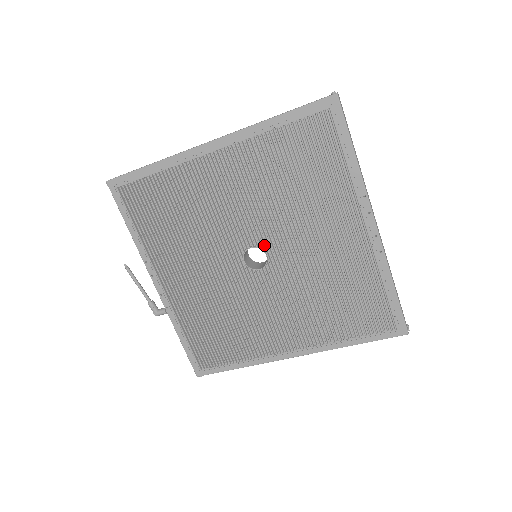
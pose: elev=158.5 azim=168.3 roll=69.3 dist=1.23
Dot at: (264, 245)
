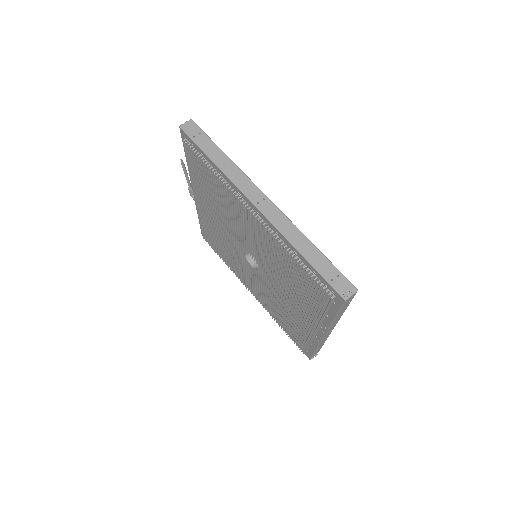
Dot at: (259, 265)
